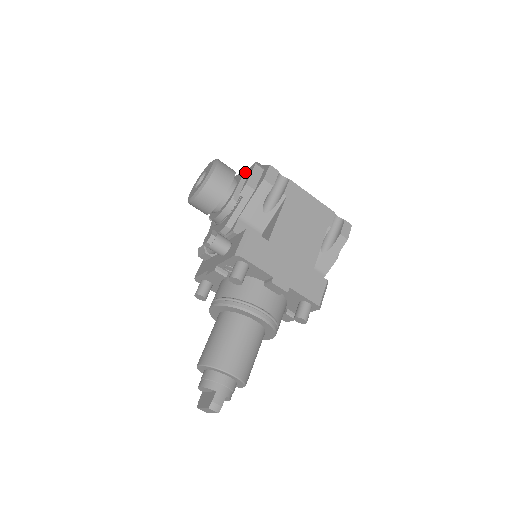
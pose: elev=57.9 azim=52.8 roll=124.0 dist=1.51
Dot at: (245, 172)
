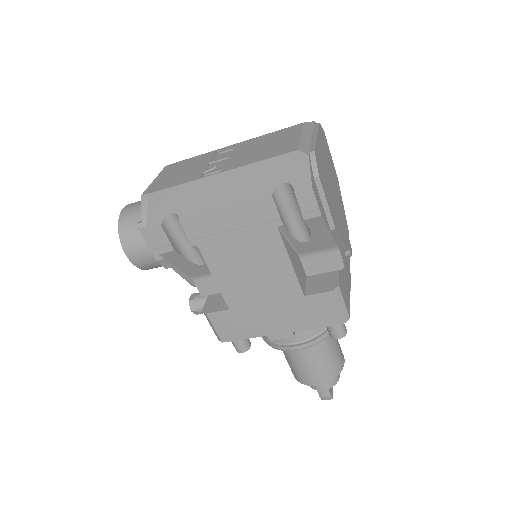
Dot at: occluded
